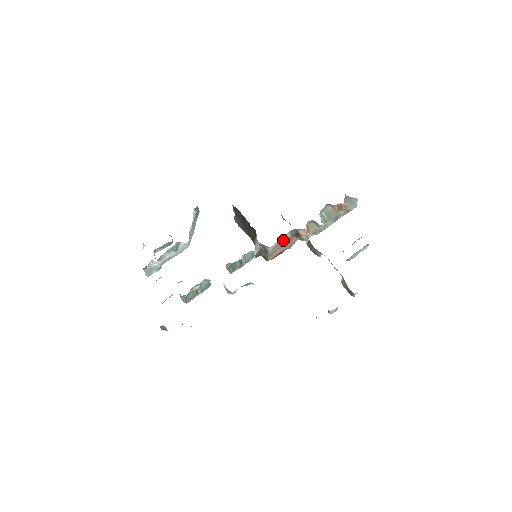
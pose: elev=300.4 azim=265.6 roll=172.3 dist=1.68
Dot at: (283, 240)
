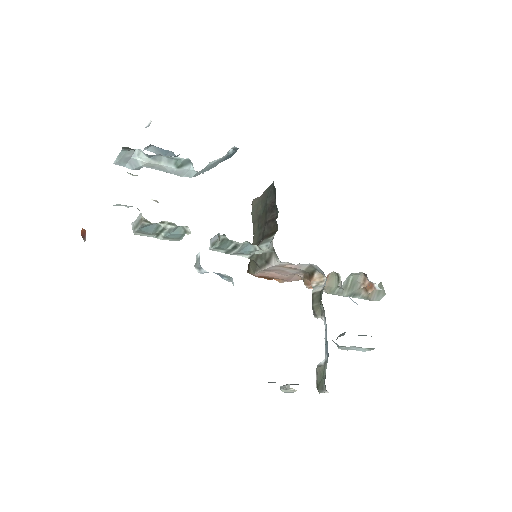
Dot at: (295, 266)
